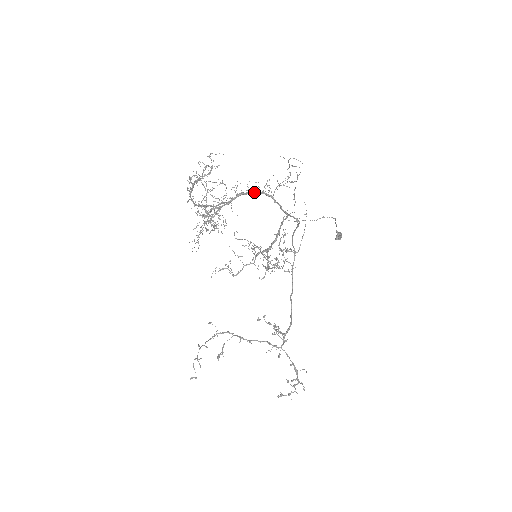
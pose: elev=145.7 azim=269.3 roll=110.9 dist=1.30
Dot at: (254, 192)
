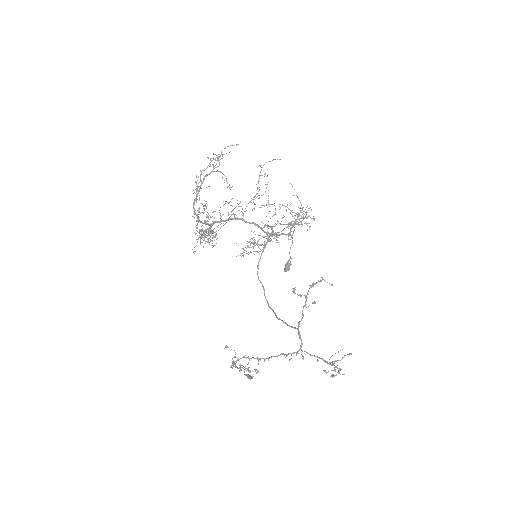
Dot at: occluded
